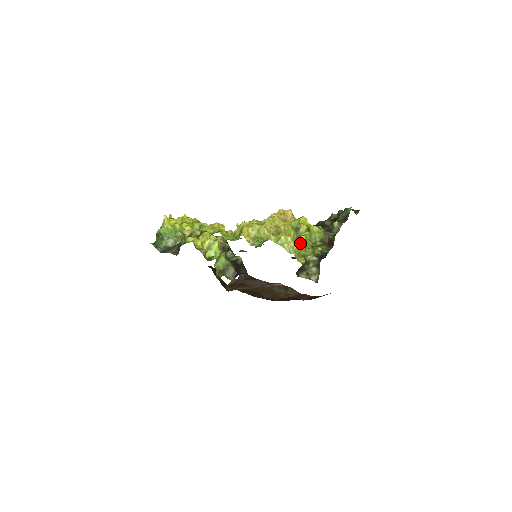
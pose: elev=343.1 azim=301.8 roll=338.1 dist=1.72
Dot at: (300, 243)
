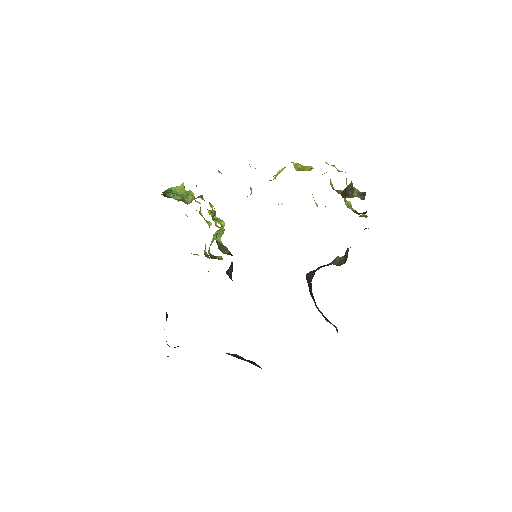
Dot at: (346, 179)
